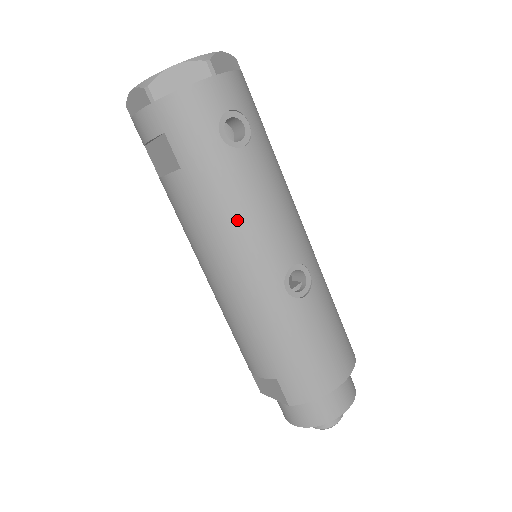
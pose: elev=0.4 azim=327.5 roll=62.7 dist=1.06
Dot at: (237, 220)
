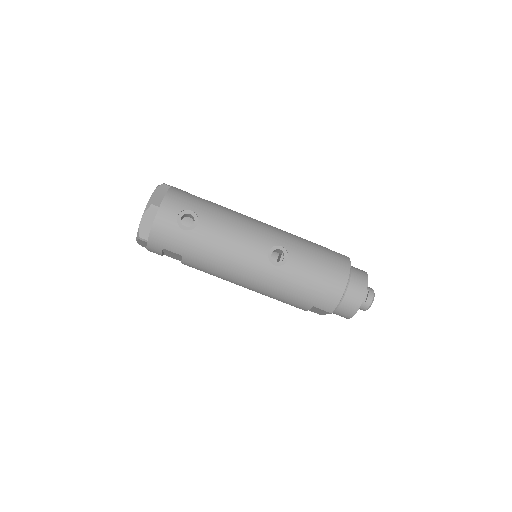
Dot at: (224, 256)
